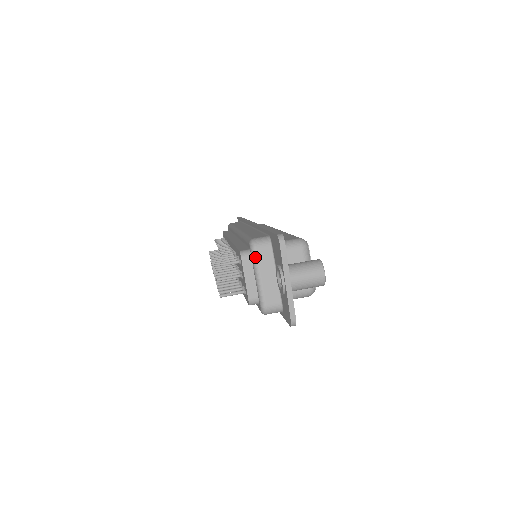
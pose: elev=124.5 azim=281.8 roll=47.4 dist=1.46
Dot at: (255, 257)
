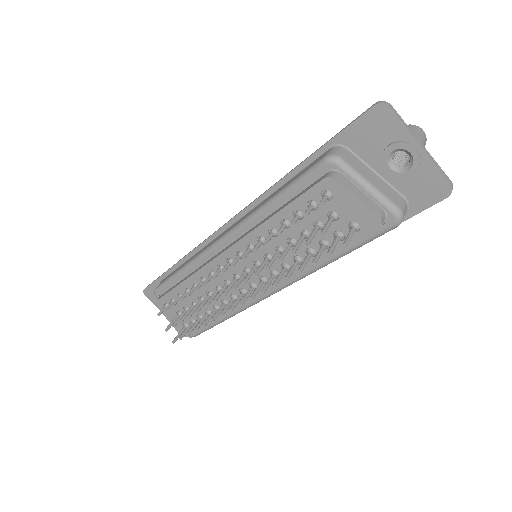
Dot at: (349, 167)
